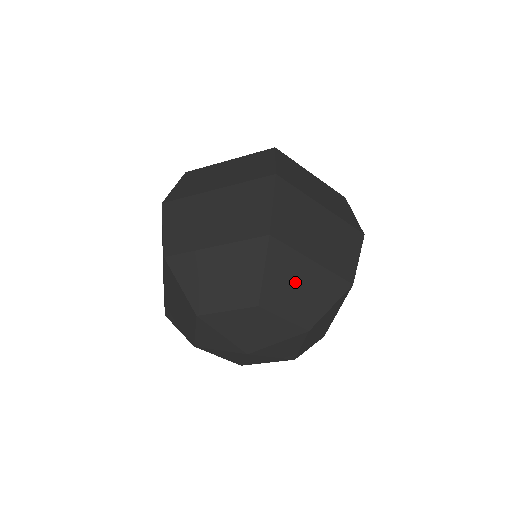
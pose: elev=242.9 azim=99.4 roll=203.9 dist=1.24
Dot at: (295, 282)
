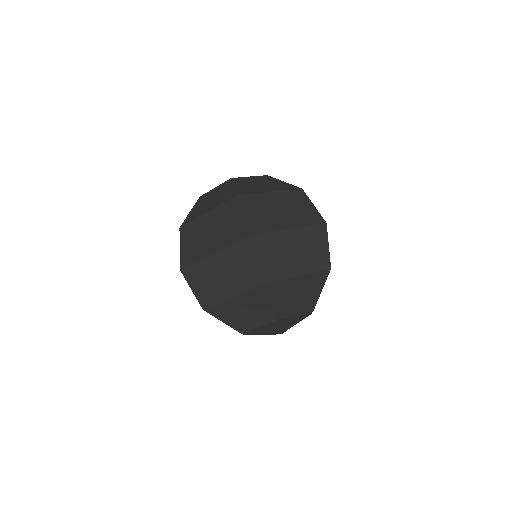
Dot at: (293, 294)
